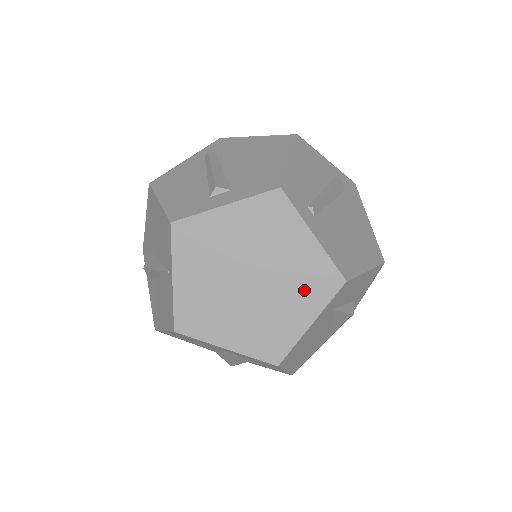
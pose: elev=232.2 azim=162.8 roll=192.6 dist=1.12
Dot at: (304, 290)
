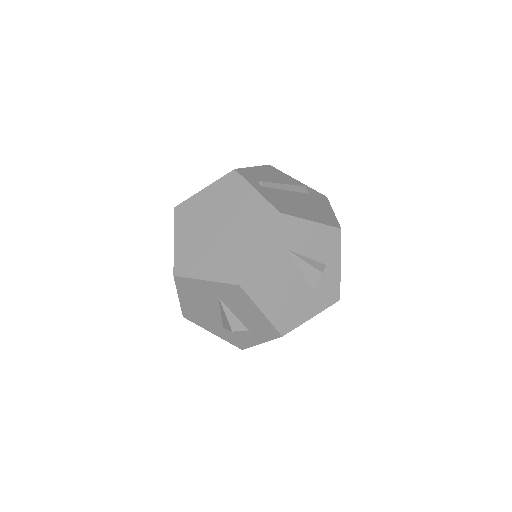
Dot at: (253, 226)
